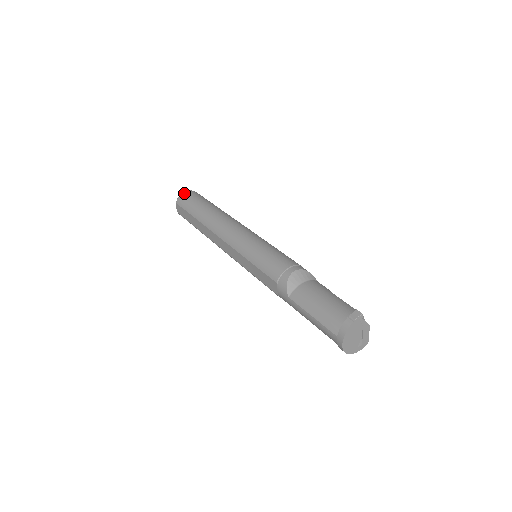
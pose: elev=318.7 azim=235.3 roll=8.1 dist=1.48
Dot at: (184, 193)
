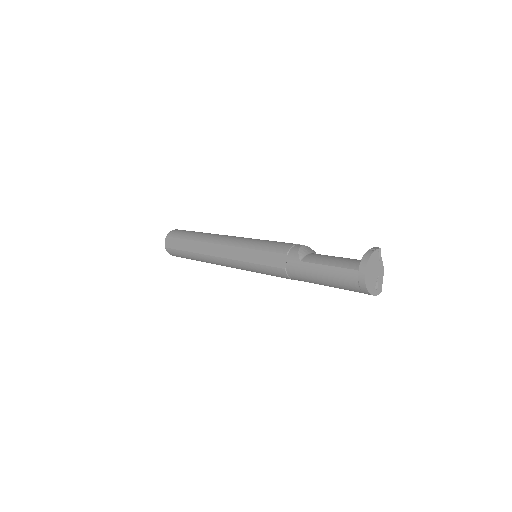
Dot at: (176, 229)
